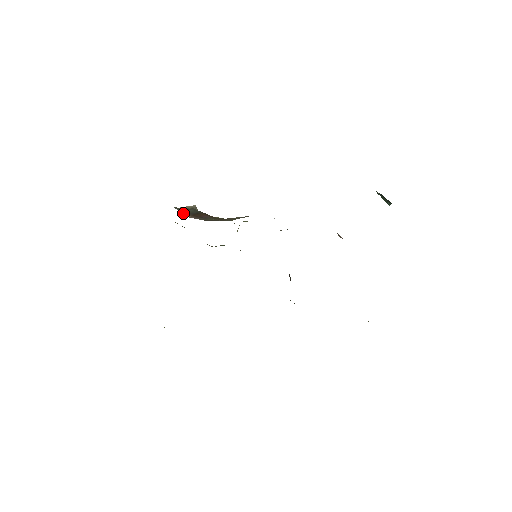
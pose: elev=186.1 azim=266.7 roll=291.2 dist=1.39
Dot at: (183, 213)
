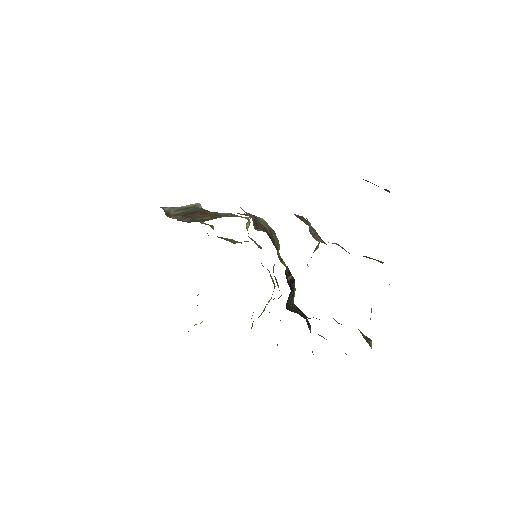
Dot at: (173, 214)
